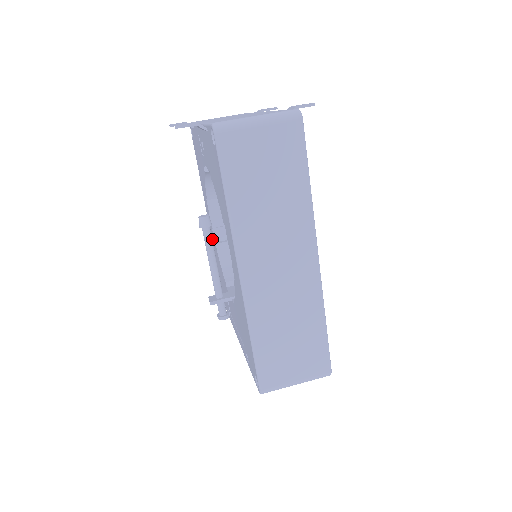
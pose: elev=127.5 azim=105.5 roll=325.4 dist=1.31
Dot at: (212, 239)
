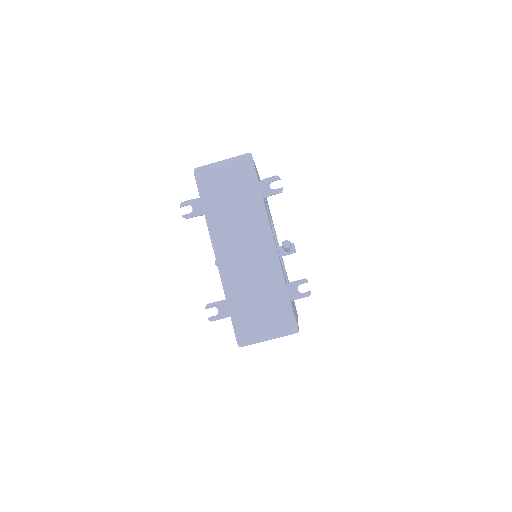
Dot at: occluded
